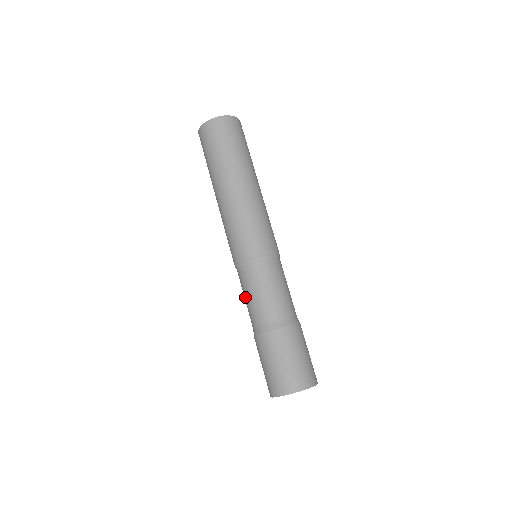
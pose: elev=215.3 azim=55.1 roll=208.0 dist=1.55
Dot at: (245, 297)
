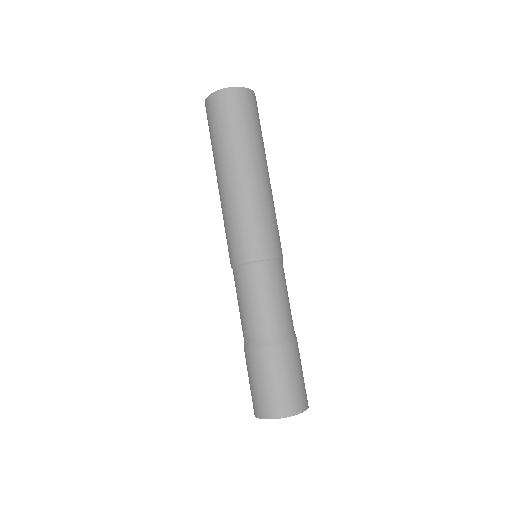
Dot at: (238, 302)
